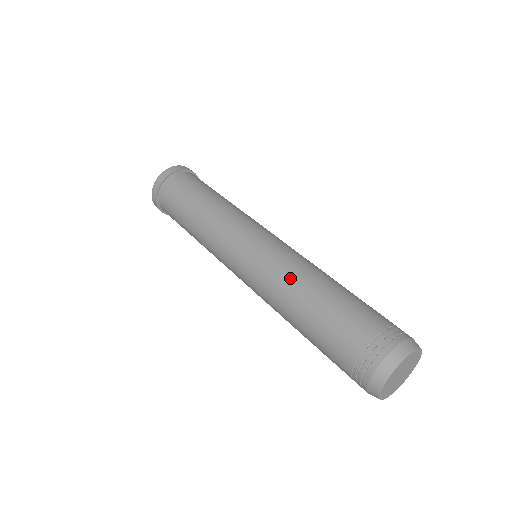
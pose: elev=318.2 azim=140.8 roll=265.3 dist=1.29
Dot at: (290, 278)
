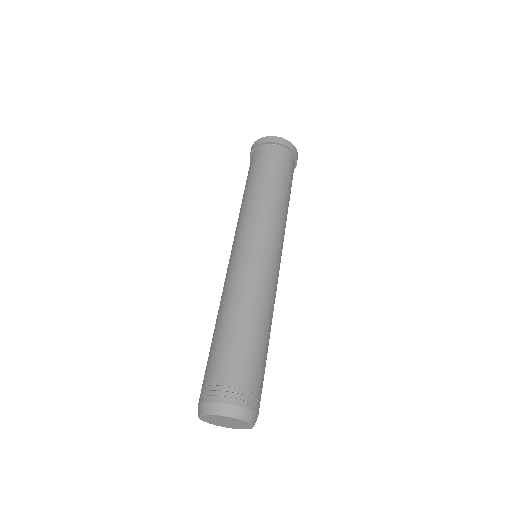
Dot at: (230, 295)
